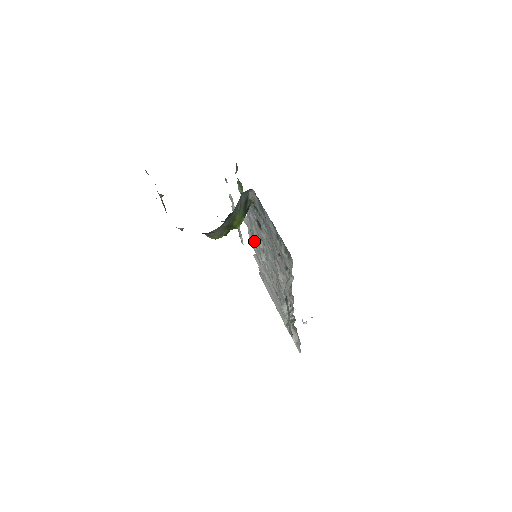
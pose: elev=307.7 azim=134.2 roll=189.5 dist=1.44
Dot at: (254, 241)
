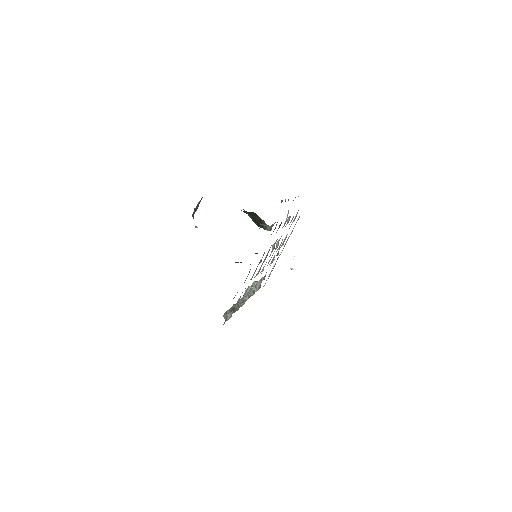
Dot at: occluded
